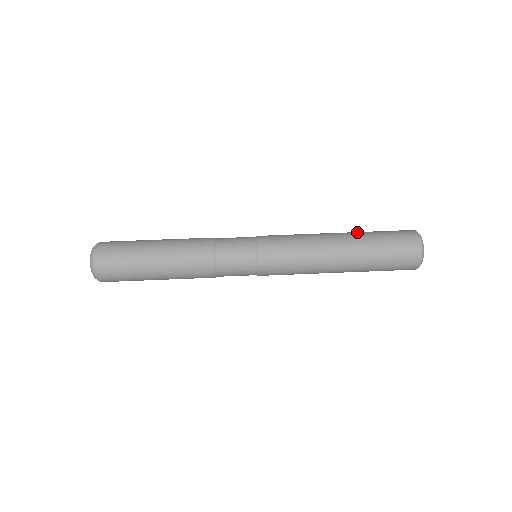
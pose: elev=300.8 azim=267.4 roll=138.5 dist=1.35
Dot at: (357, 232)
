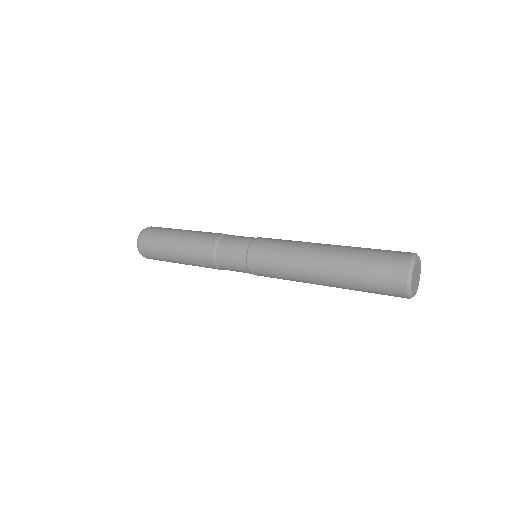
Dot at: occluded
